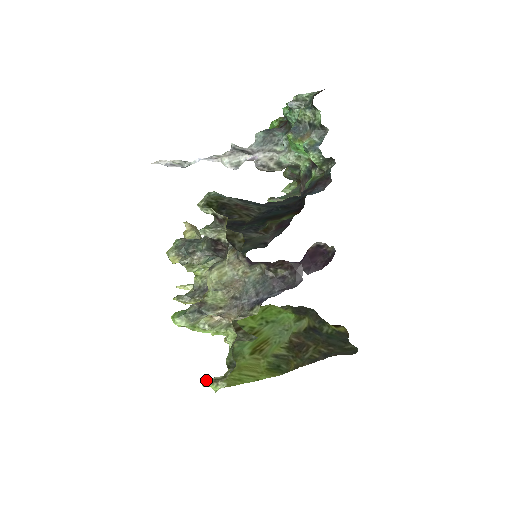
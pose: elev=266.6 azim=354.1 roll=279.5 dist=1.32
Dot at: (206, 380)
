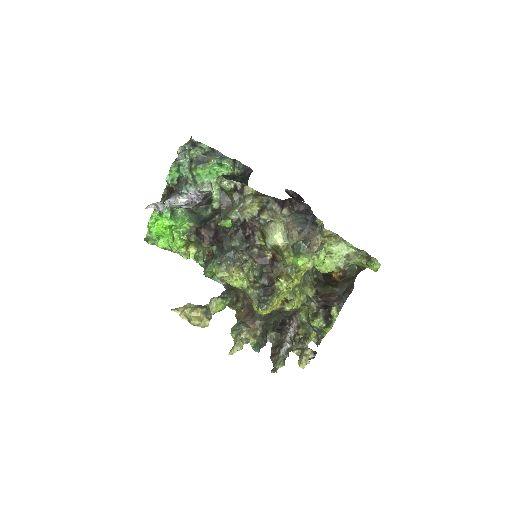
Dot at: (368, 263)
